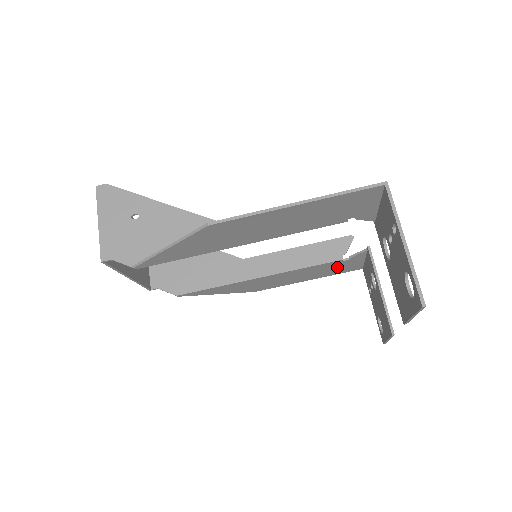
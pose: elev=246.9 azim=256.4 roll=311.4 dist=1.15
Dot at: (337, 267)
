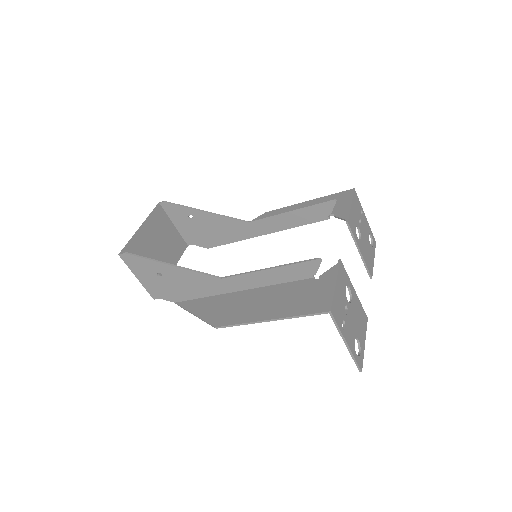
Dot at: occluded
